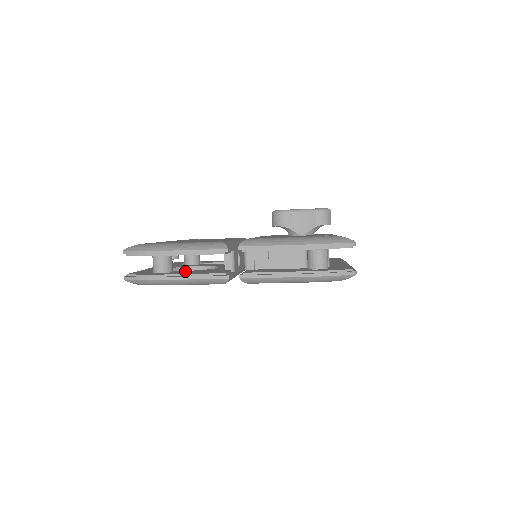
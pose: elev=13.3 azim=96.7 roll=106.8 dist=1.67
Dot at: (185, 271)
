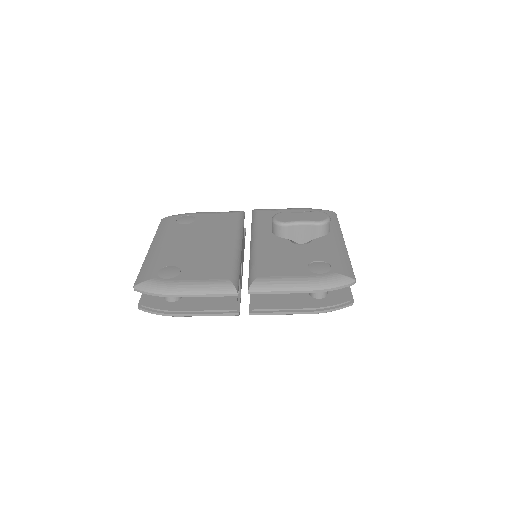
Dot at: occluded
